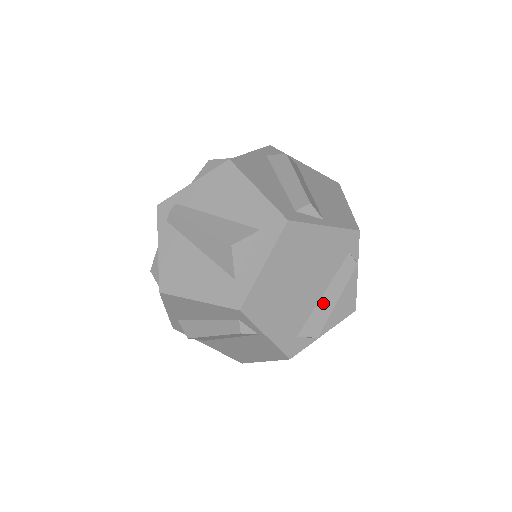
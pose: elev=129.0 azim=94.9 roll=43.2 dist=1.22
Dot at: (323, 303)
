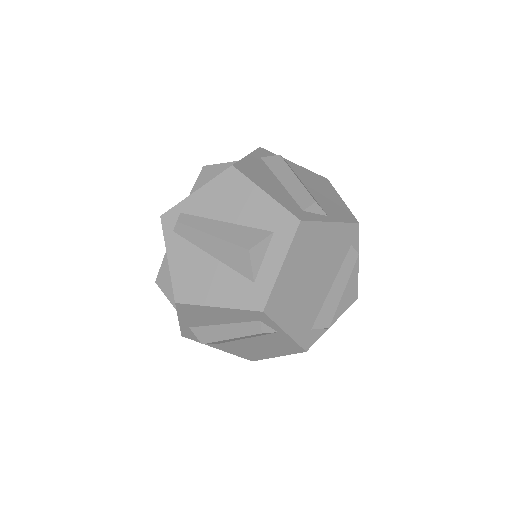
Dot at: (332, 295)
